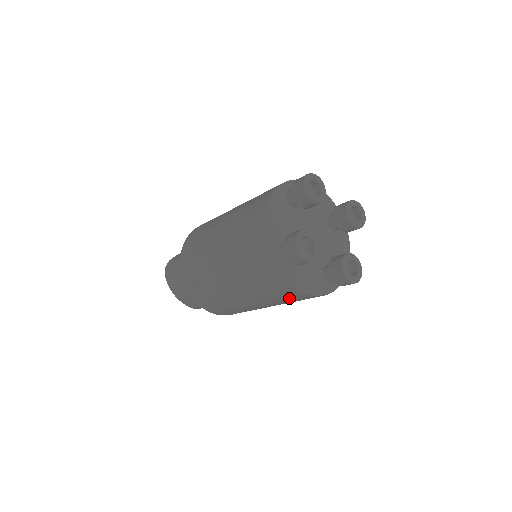
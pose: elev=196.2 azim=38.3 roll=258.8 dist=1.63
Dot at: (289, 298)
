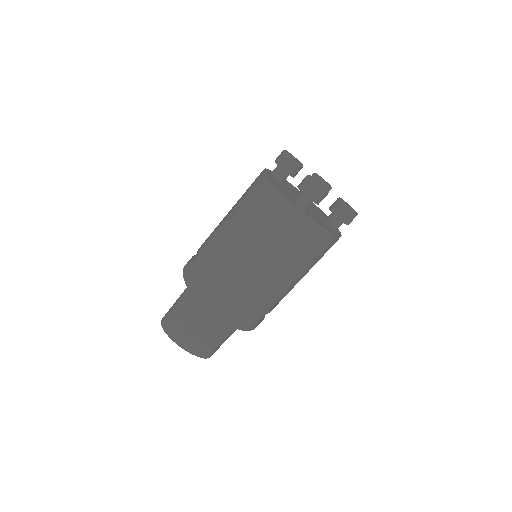
Dot at: (315, 250)
